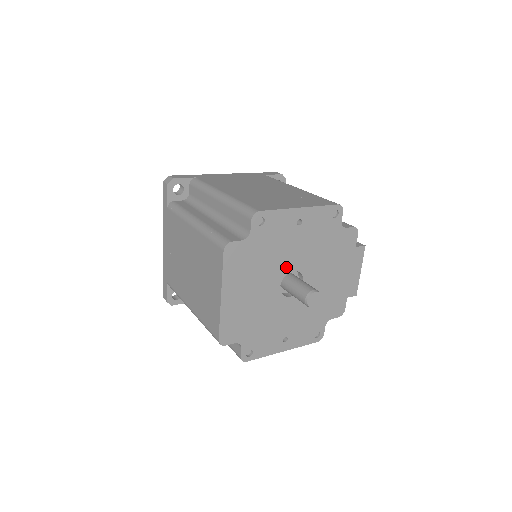
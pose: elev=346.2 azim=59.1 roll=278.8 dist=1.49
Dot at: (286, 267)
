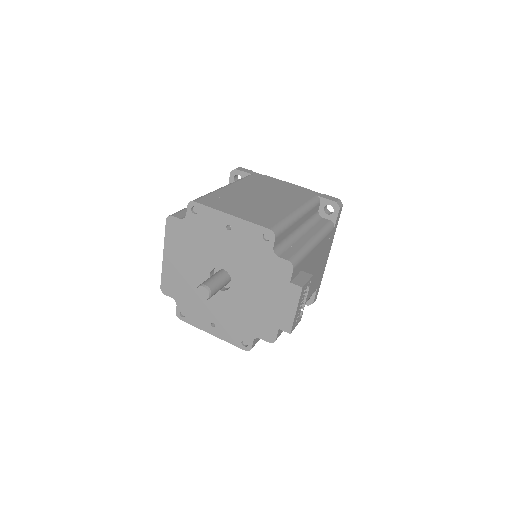
Dot at: (216, 261)
